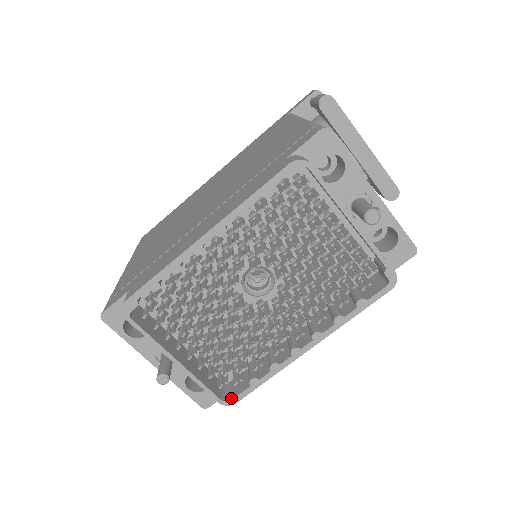
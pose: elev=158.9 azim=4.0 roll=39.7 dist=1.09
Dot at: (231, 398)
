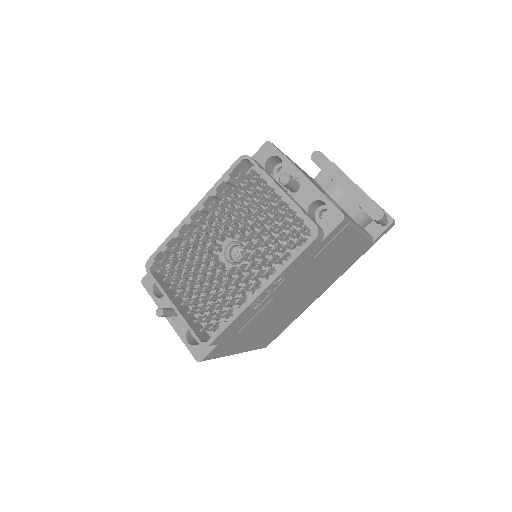
Dot at: (208, 341)
